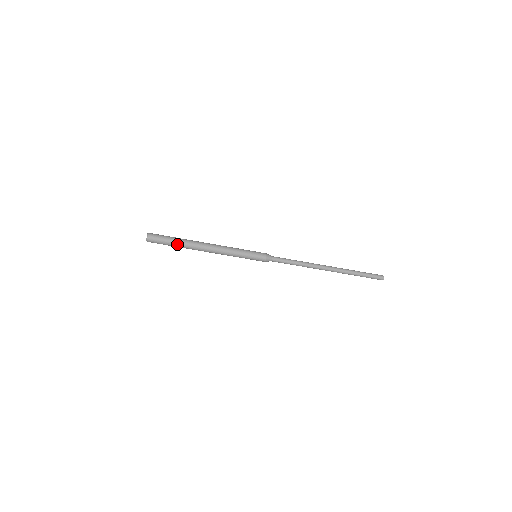
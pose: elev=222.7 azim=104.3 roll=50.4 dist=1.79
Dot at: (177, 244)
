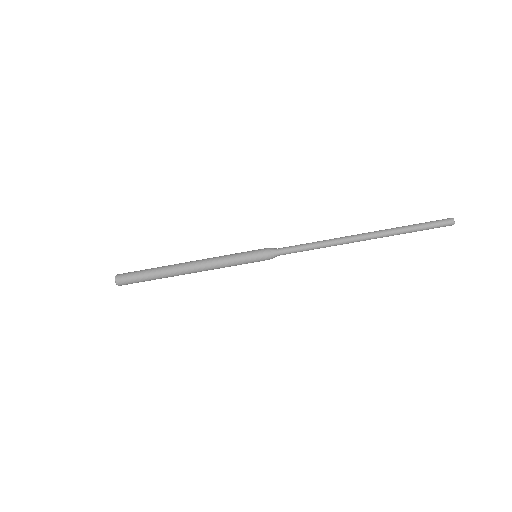
Dot at: (152, 276)
